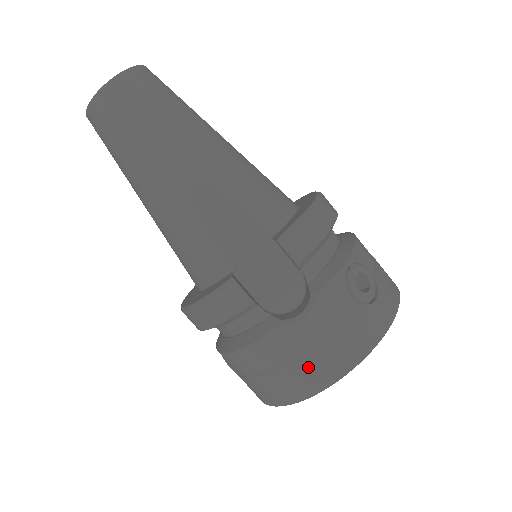
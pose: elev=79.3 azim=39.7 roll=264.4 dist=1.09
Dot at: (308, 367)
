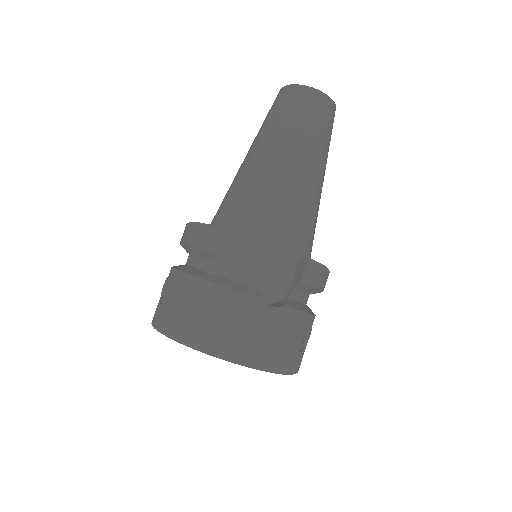
Dot at: (240, 337)
